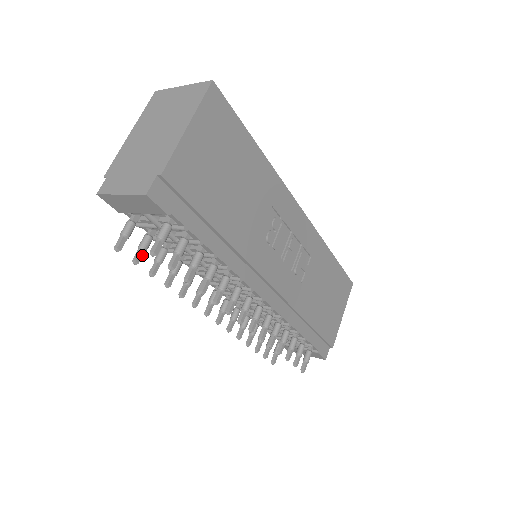
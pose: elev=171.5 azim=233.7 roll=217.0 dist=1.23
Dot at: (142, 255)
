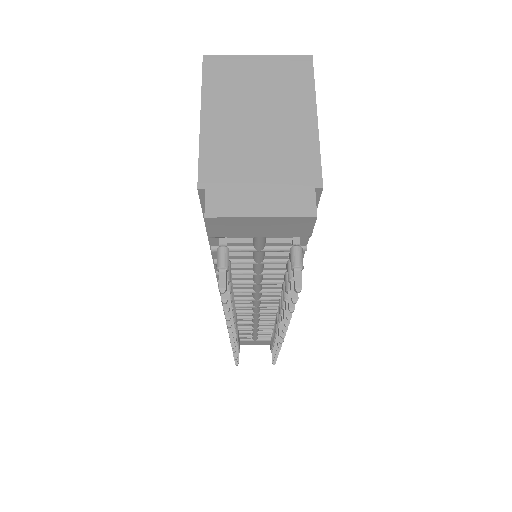
Dot at: occluded
